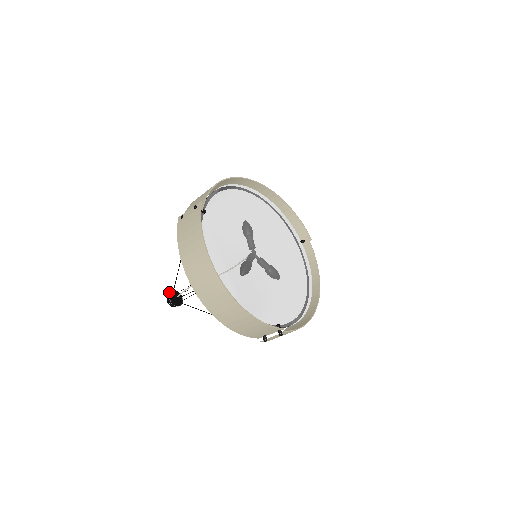
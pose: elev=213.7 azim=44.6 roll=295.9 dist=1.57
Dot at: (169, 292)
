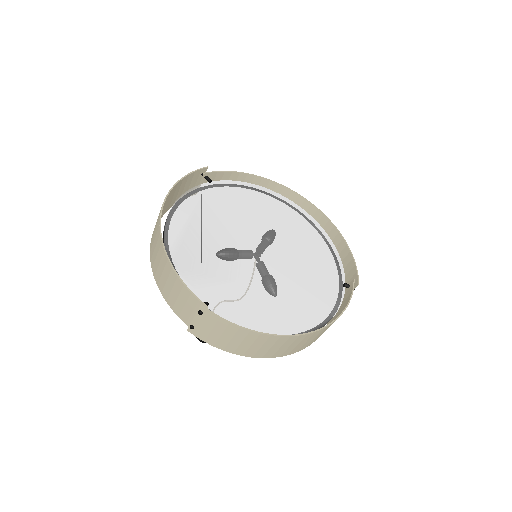
Dot at: occluded
